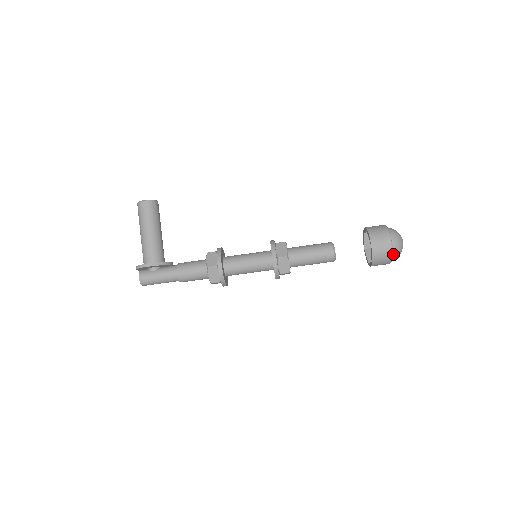
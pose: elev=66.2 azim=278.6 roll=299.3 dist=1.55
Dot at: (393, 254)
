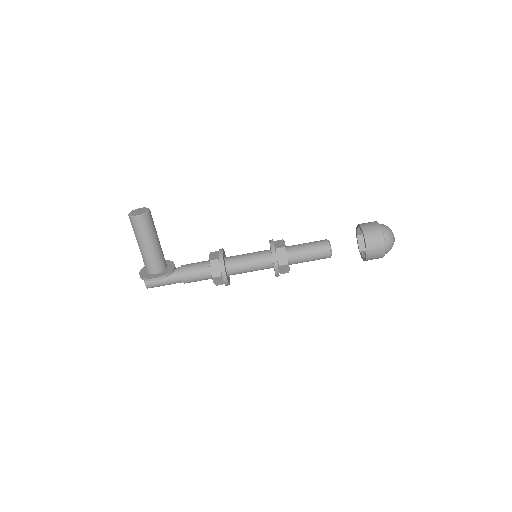
Dot at: occluded
